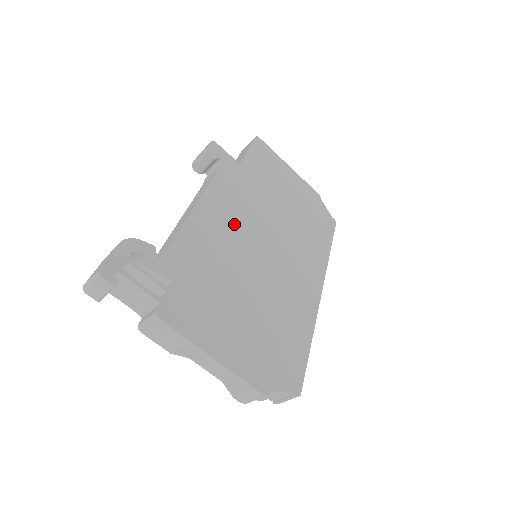
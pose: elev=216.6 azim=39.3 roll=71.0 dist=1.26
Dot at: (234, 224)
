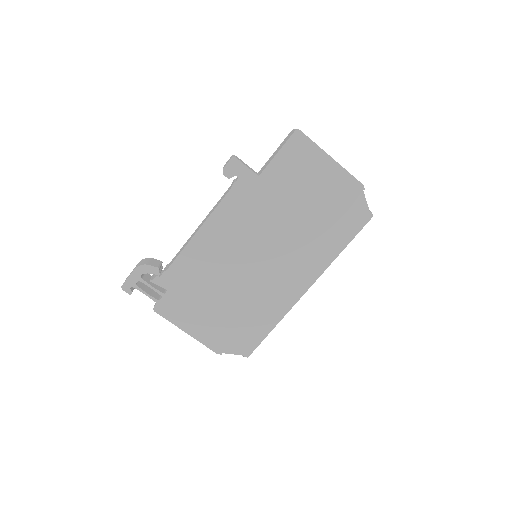
Dot at: (231, 241)
